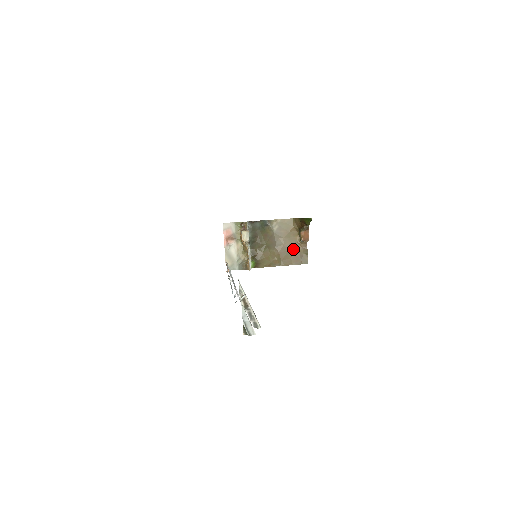
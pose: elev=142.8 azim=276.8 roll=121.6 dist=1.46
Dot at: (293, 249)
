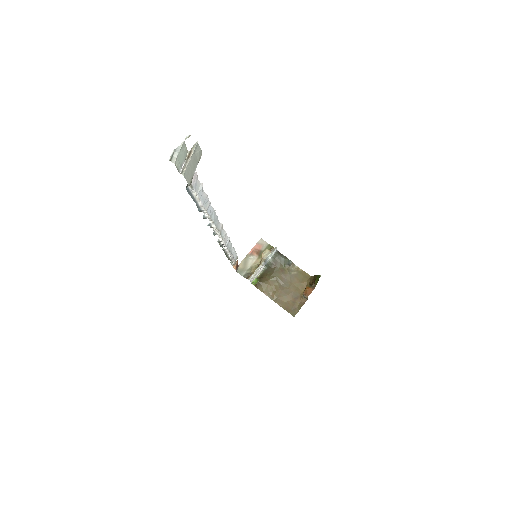
Dot at: (293, 297)
